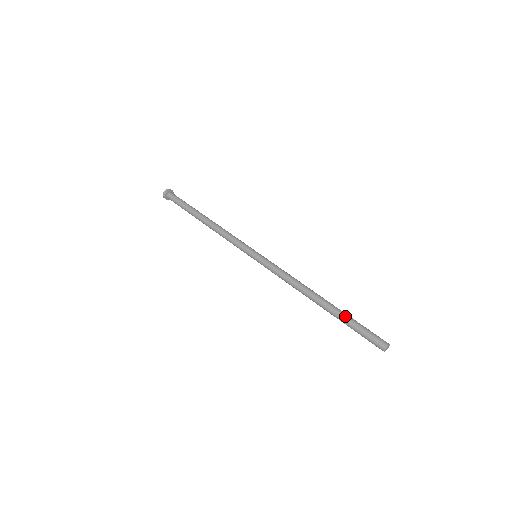
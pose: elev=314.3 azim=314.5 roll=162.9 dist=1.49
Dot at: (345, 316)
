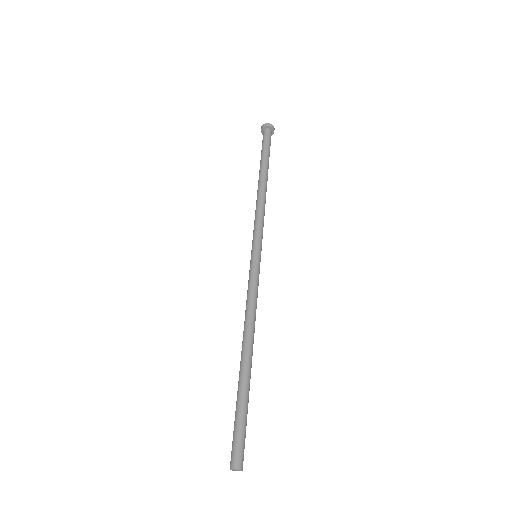
Dot at: (247, 396)
